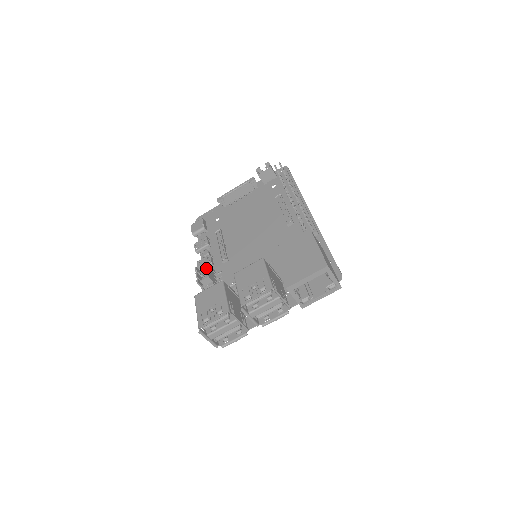
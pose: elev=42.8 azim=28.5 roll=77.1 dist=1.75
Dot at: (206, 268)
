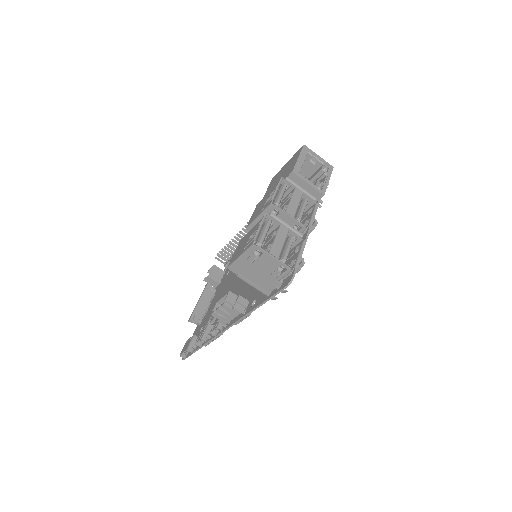
Dot at: (221, 297)
